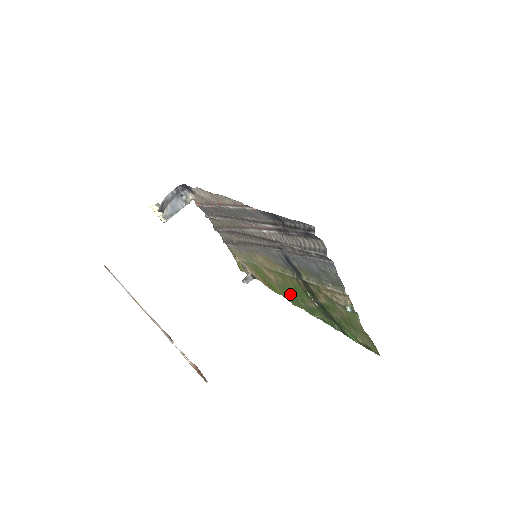
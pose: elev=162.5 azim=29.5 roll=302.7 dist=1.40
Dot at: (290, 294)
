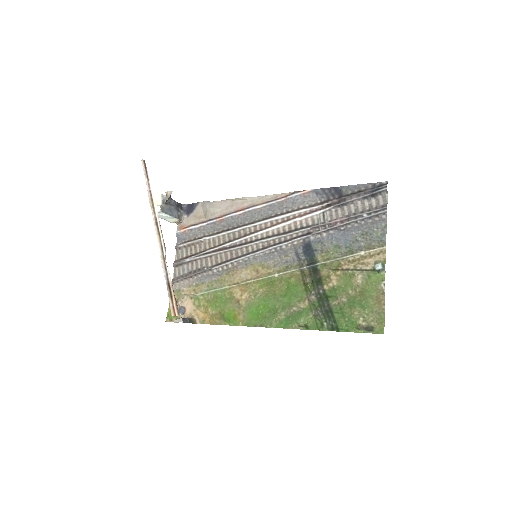
Dot at: (266, 307)
